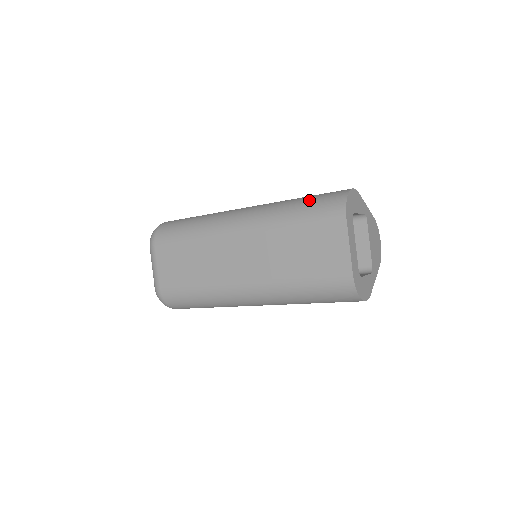
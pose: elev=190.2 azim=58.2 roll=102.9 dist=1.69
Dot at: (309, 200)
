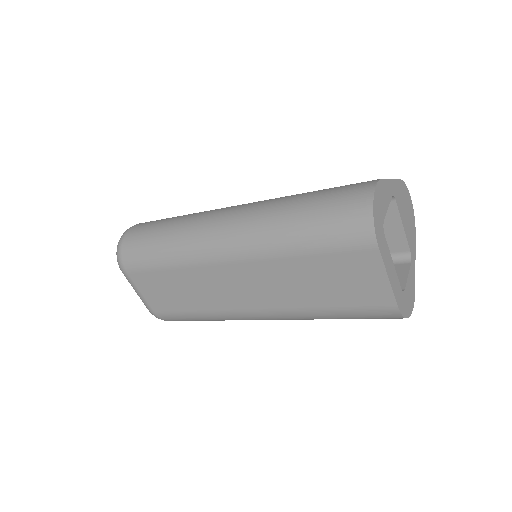
Dot at: (316, 215)
